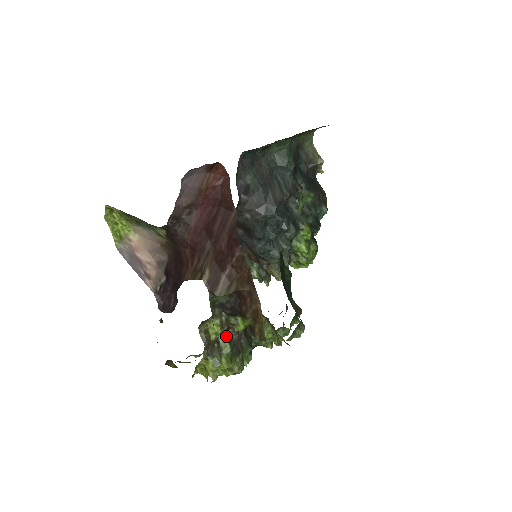
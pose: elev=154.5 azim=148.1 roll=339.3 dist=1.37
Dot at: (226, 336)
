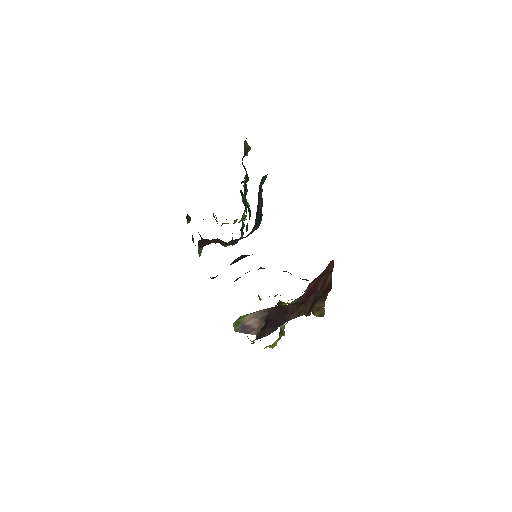
Dot at: occluded
